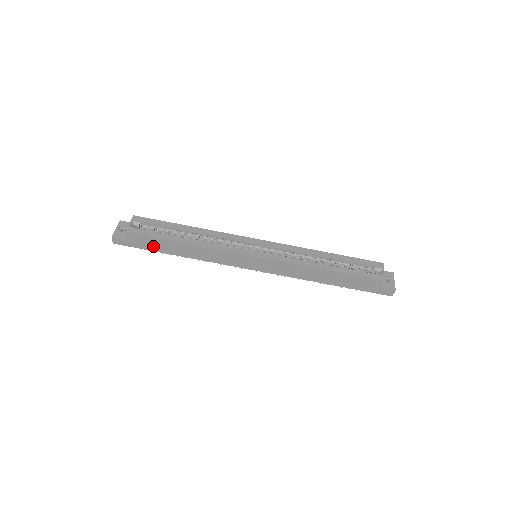
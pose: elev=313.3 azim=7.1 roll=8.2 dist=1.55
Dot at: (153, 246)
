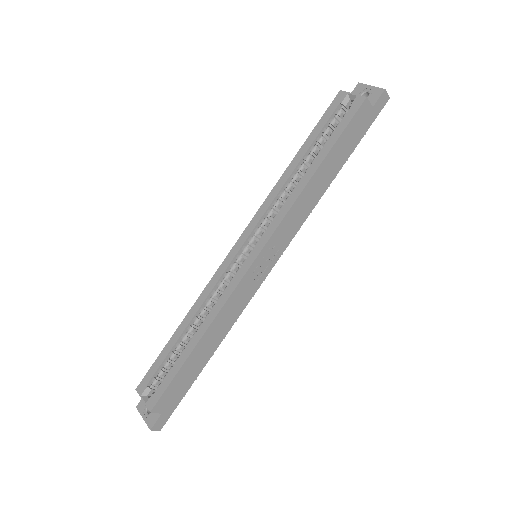
Dot at: (185, 383)
